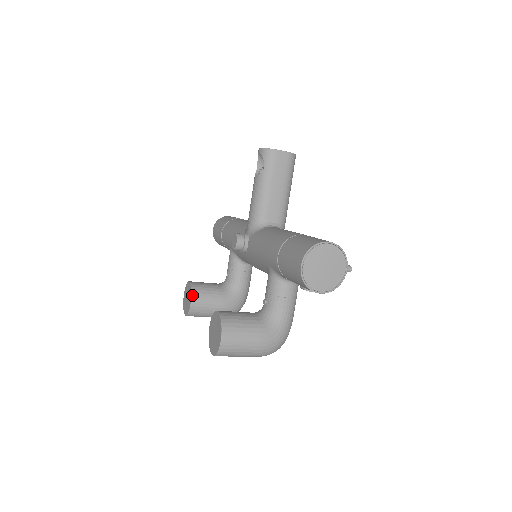
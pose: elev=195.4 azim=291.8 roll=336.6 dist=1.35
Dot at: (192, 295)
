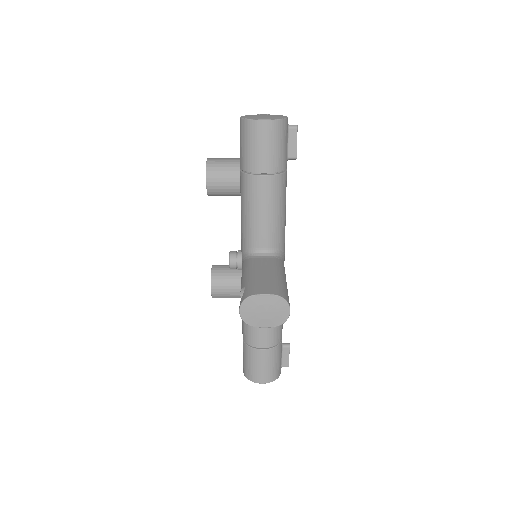
Dot at: occluded
